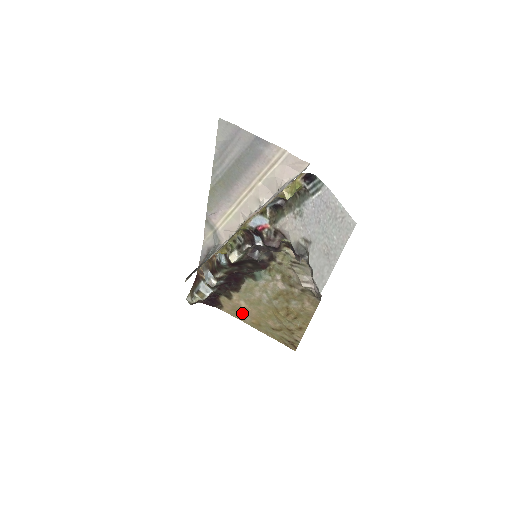
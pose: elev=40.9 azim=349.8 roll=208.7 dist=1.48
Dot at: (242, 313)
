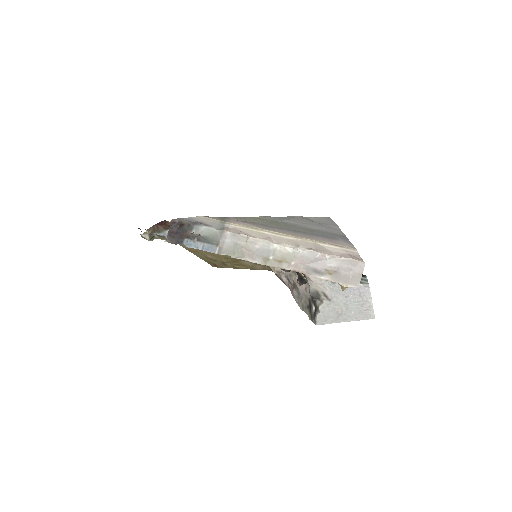
Dot at: occluded
